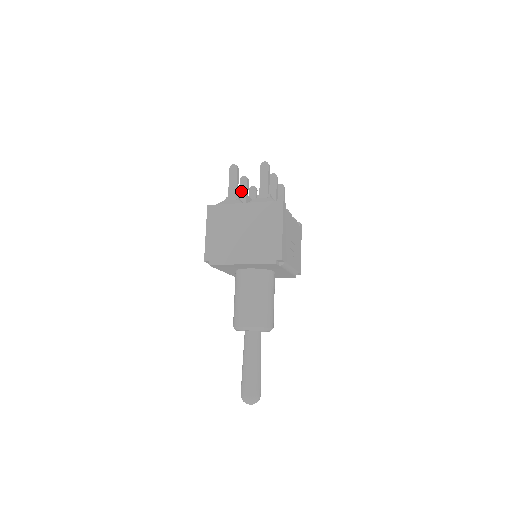
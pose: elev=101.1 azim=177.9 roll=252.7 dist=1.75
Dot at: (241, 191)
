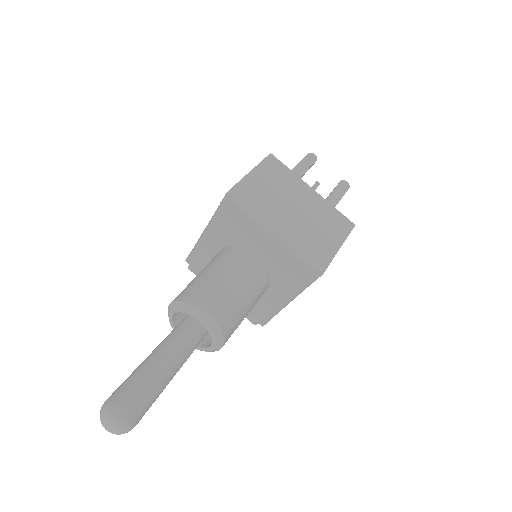
Dot at: occluded
